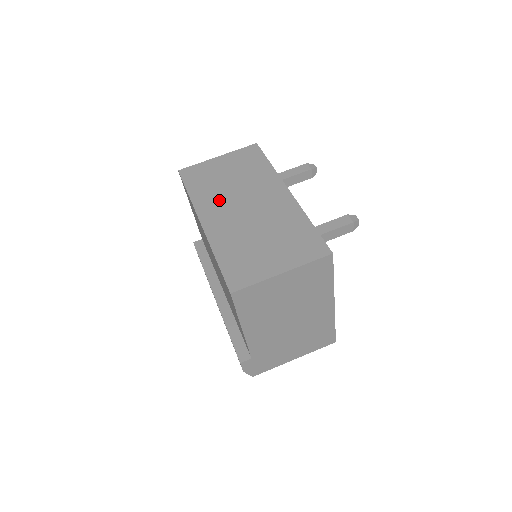
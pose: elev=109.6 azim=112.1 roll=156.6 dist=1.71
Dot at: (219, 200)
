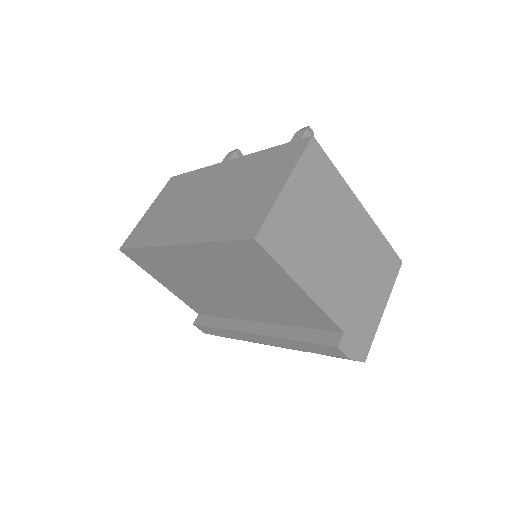
Dot at: (174, 222)
